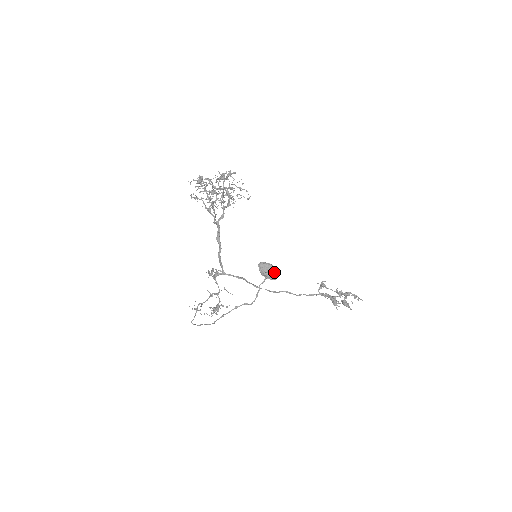
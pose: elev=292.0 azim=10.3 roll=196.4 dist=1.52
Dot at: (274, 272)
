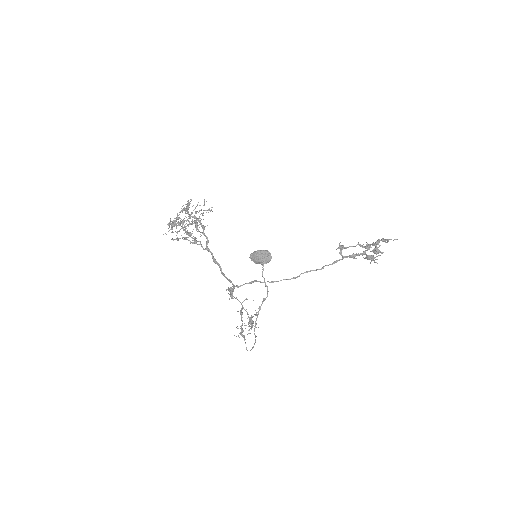
Dot at: (264, 255)
